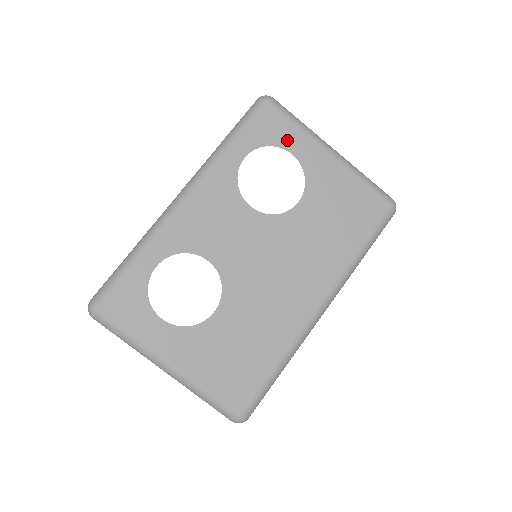
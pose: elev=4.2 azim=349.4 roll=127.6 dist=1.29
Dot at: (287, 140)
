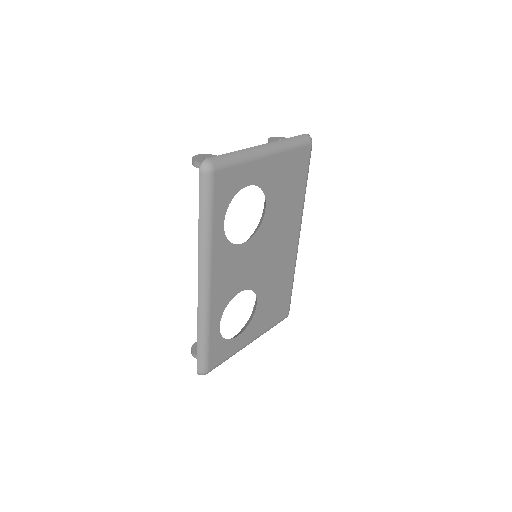
Dot at: (240, 181)
